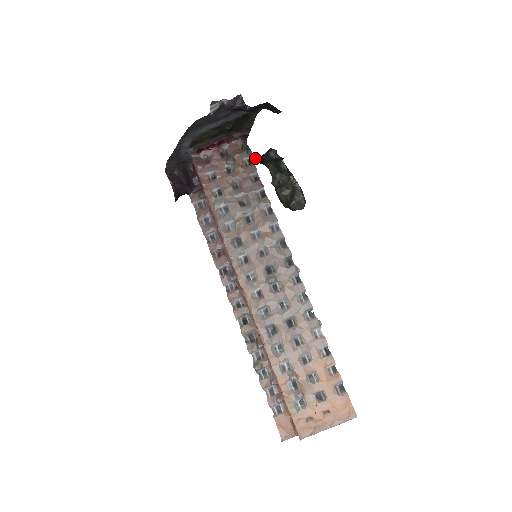
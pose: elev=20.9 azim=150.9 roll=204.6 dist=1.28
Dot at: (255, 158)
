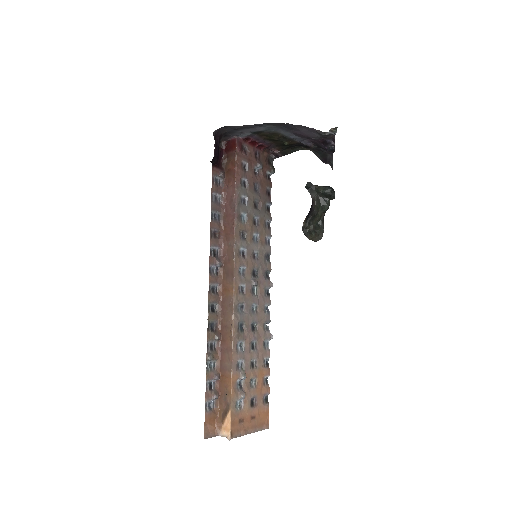
Dot at: (307, 183)
